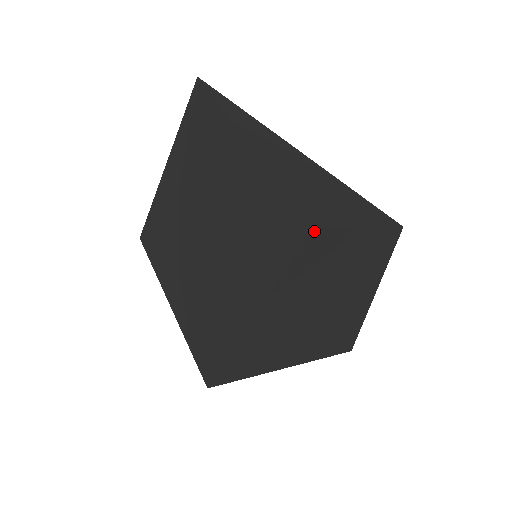
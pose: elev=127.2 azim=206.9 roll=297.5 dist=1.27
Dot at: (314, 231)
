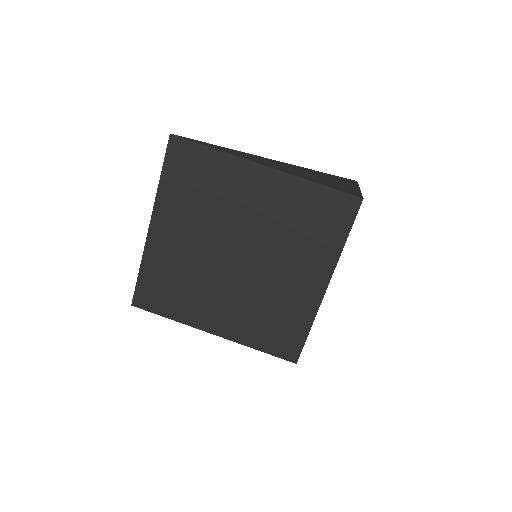
Dot at: (361, 202)
